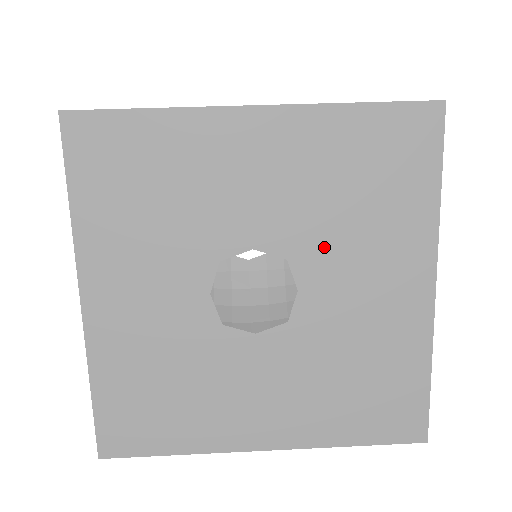
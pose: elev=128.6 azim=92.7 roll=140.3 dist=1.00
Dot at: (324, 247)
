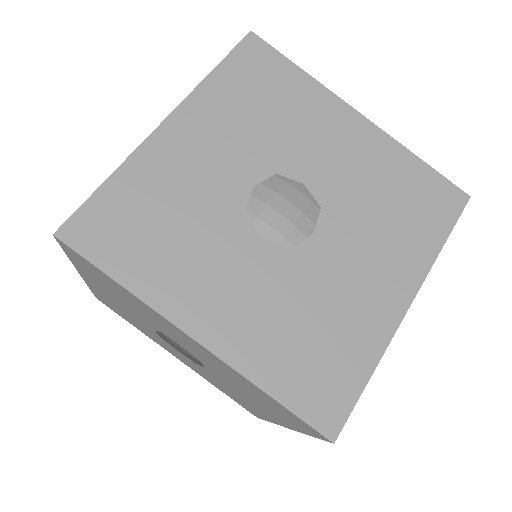
Dot at: (225, 379)
